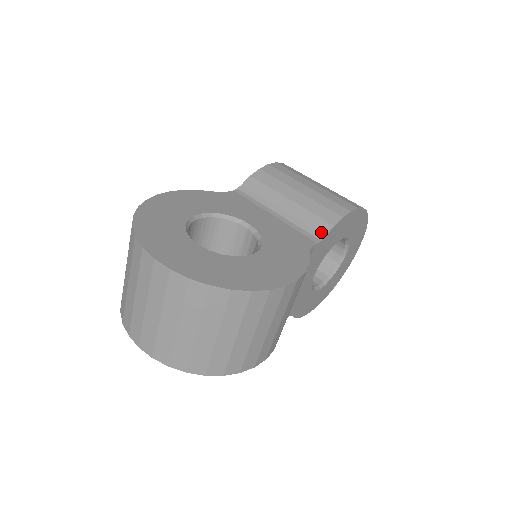
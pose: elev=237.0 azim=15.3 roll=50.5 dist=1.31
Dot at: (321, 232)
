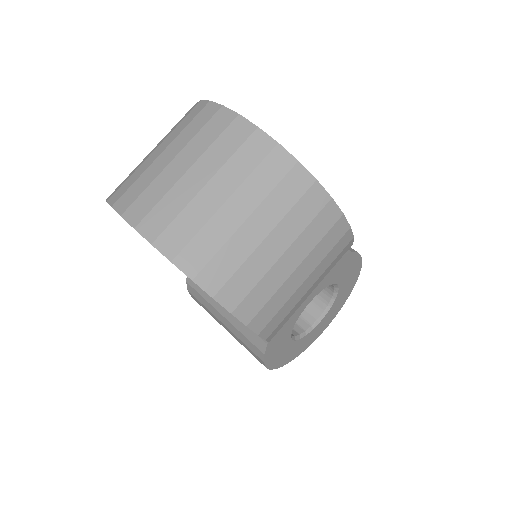
Dot at: occluded
